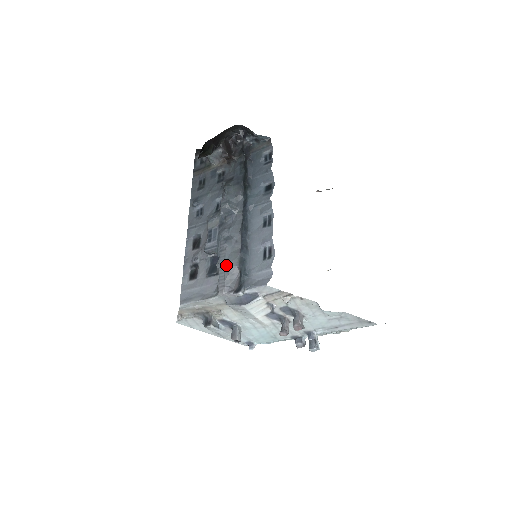
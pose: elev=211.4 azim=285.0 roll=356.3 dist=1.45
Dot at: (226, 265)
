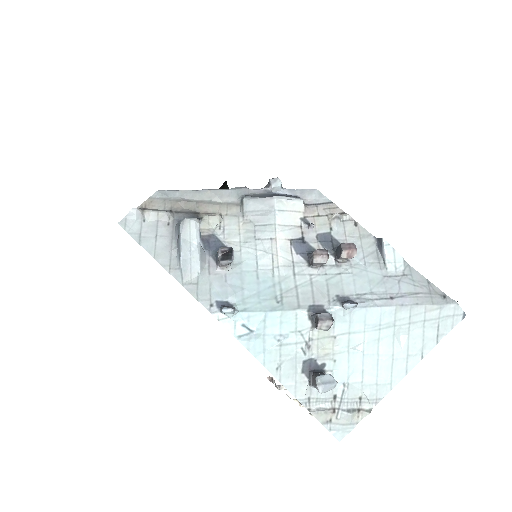
Dot at: occluded
